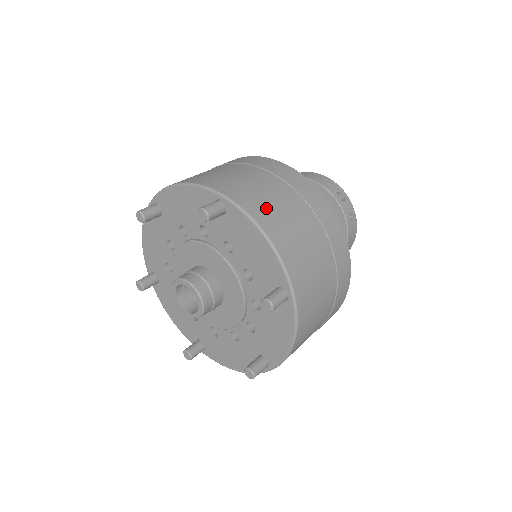
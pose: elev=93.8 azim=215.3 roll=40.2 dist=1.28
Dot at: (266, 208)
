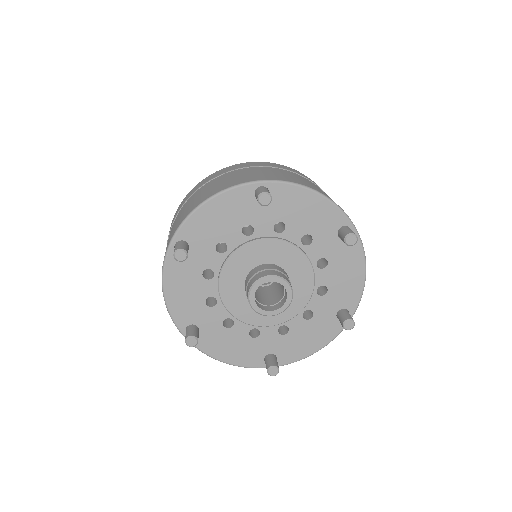
Dot at: occluded
